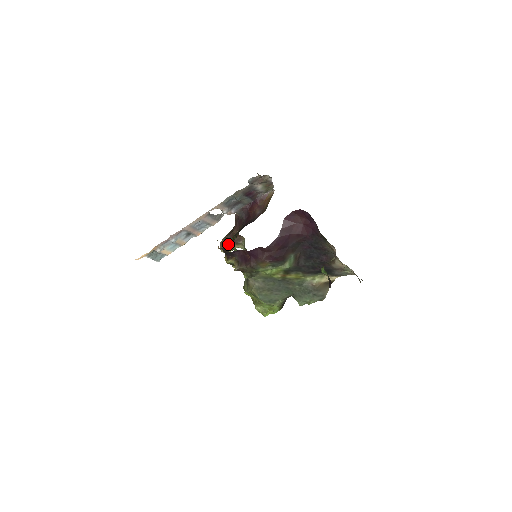
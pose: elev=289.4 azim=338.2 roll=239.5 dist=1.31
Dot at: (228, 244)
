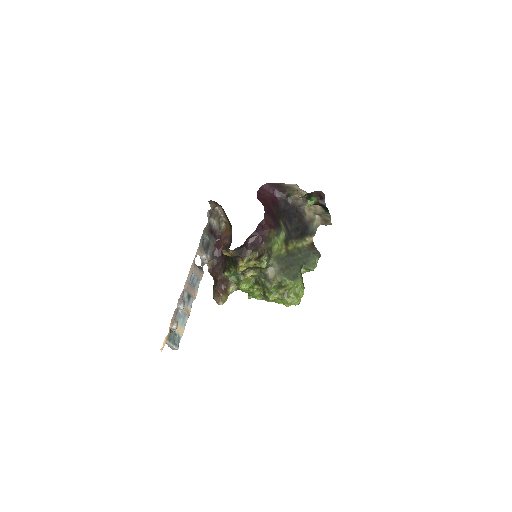
Dot at: (222, 291)
